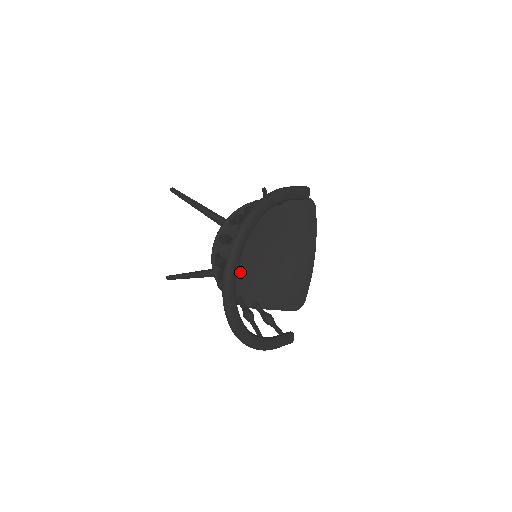
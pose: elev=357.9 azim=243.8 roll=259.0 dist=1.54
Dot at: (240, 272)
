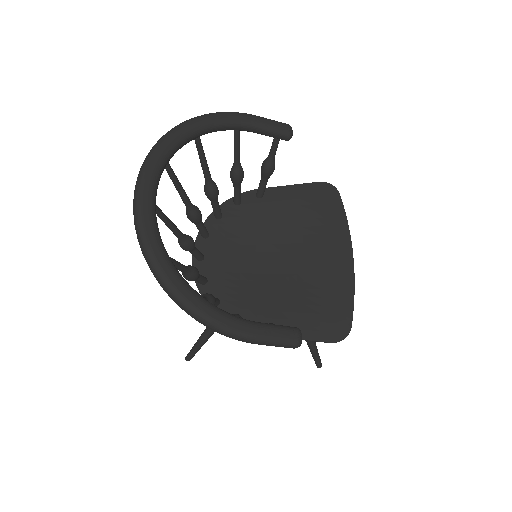
Dot at: (236, 281)
